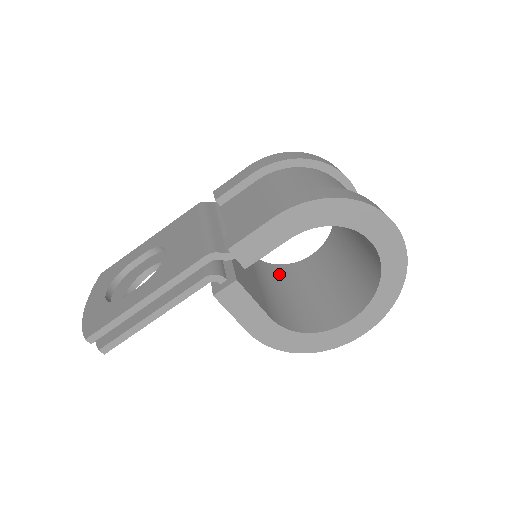
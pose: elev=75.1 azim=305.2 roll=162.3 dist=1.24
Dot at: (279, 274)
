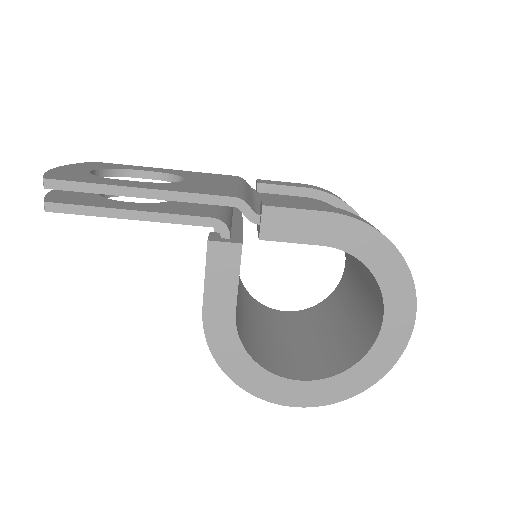
Dot at: (249, 301)
